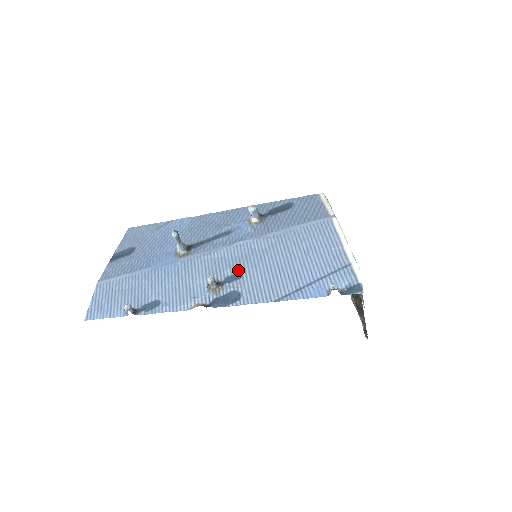
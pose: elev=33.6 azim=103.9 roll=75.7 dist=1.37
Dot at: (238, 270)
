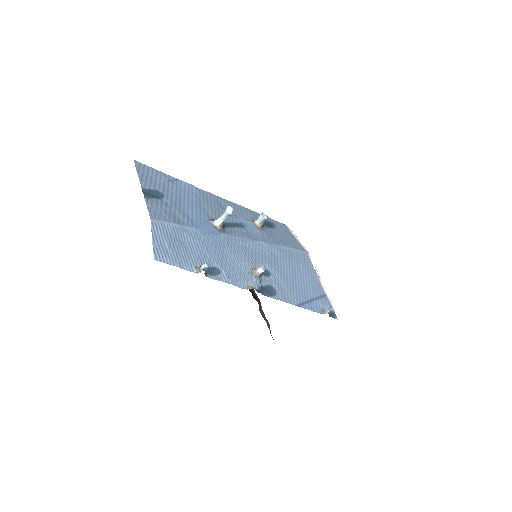
Dot at: (267, 267)
